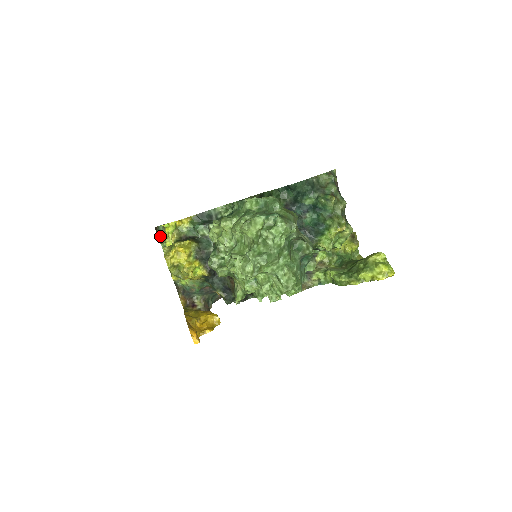
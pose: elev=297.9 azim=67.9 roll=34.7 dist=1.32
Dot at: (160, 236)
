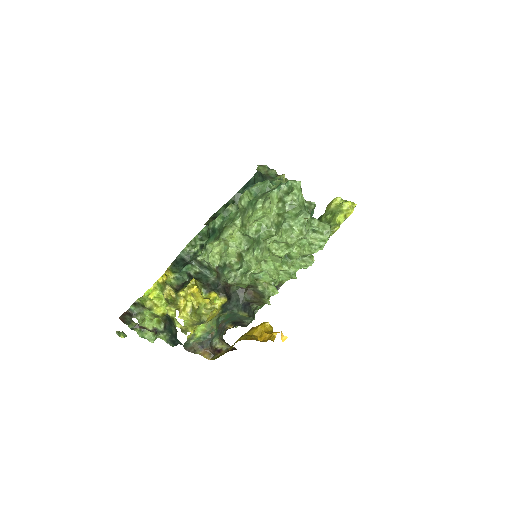
Dot at: (138, 316)
